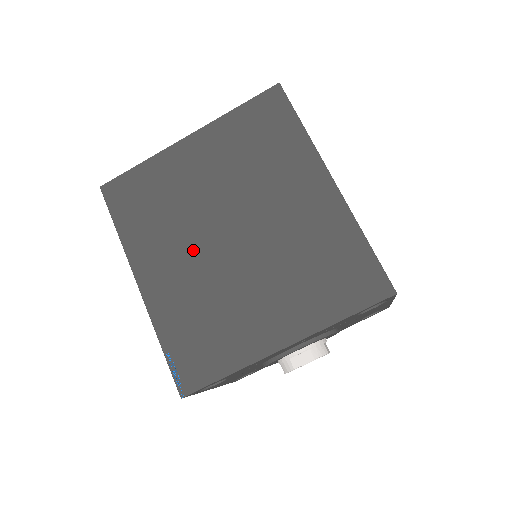
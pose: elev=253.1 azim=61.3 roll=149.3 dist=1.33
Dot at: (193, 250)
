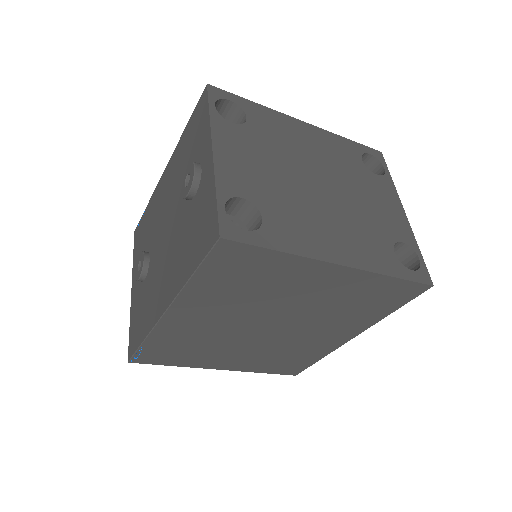
Dot at: (234, 320)
